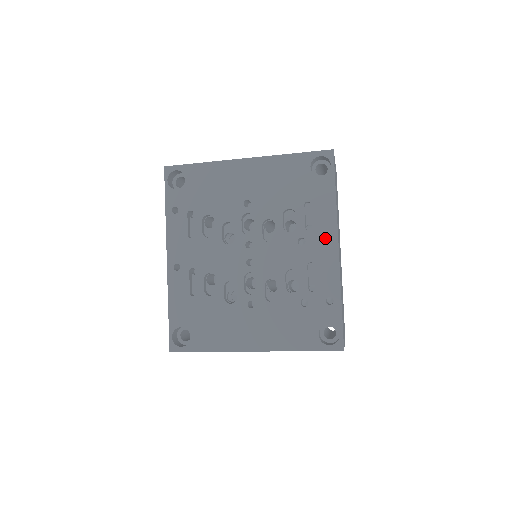
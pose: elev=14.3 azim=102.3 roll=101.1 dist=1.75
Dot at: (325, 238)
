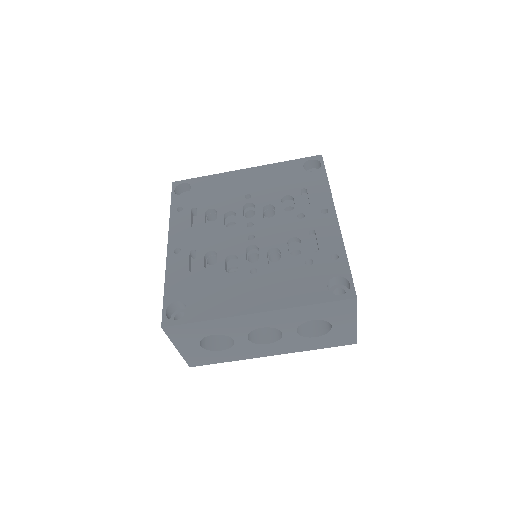
Dot at: occluded
